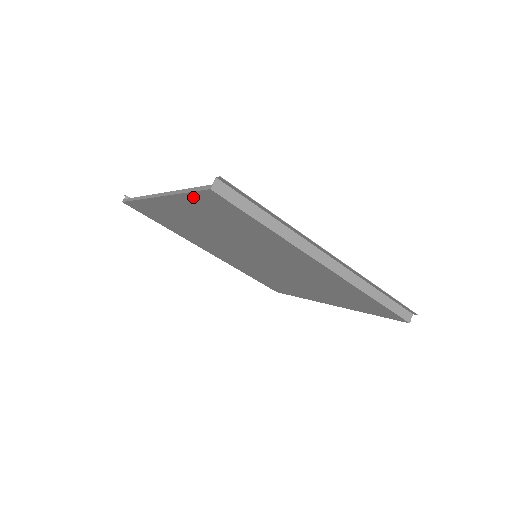
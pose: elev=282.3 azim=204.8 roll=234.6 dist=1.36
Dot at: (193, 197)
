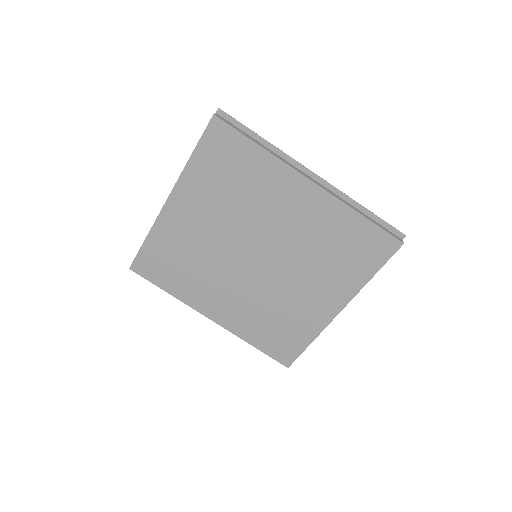
Dot at: (200, 152)
